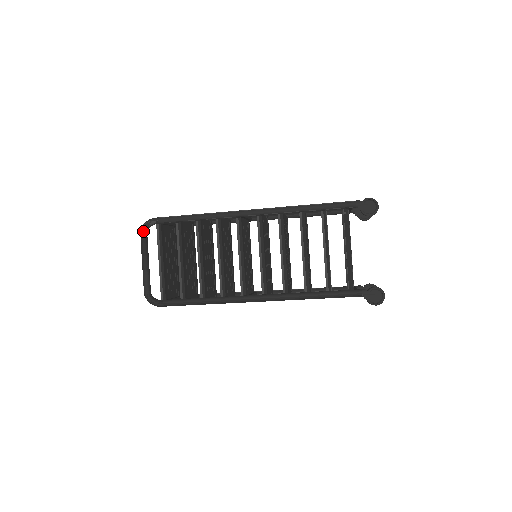
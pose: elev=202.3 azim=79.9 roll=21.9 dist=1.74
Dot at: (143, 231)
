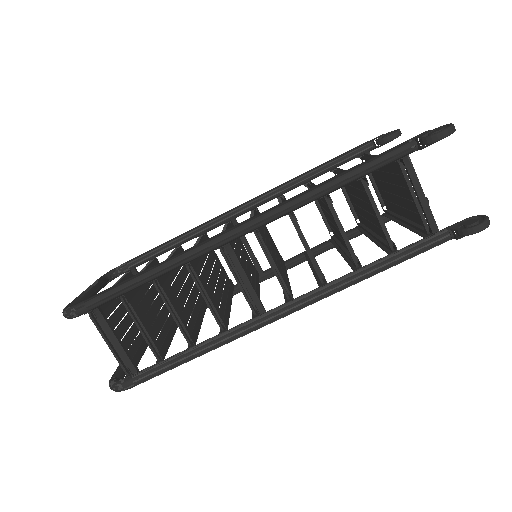
Dot at: (103, 275)
